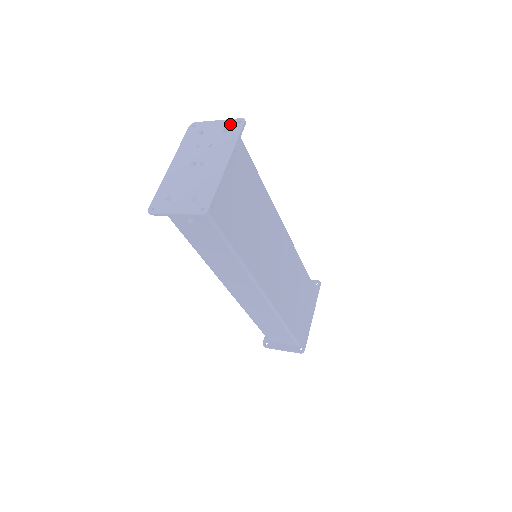
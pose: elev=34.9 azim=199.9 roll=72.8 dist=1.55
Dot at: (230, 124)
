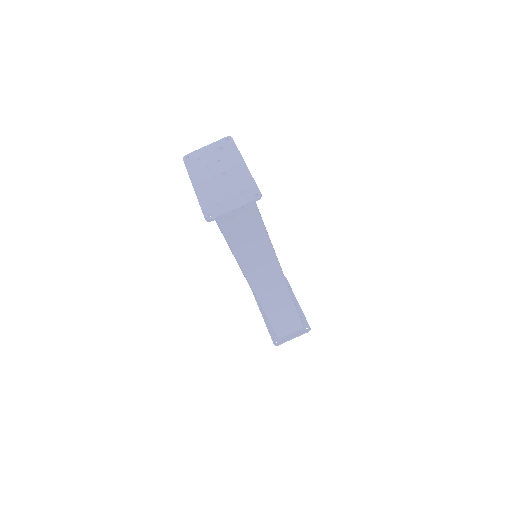
Dot at: (221, 143)
